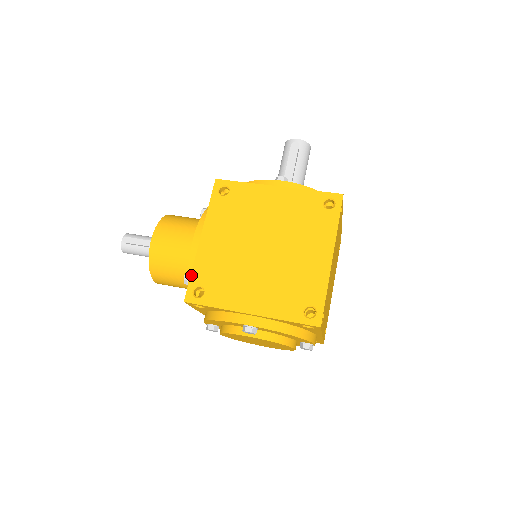
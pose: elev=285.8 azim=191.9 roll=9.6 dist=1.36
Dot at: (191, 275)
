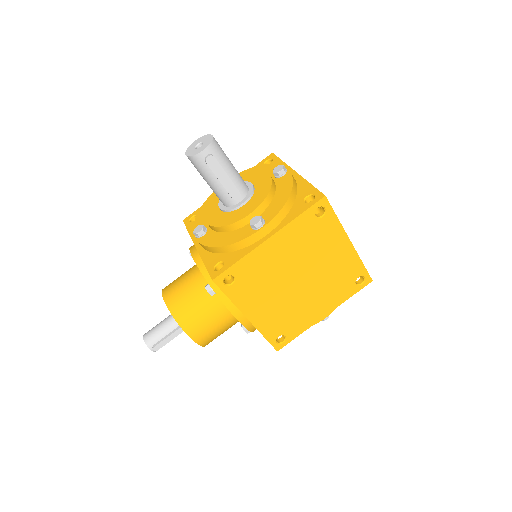
Dot at: (266, 339)
